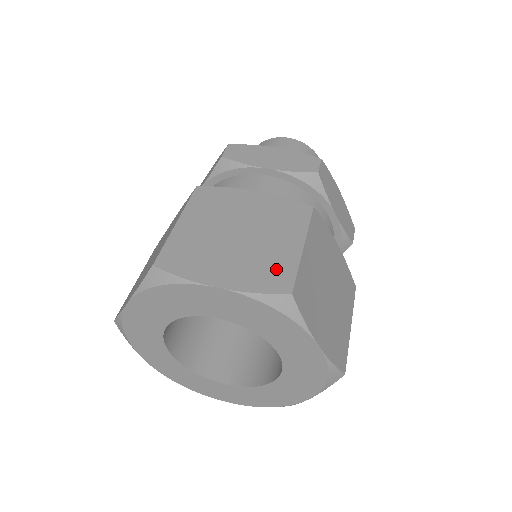
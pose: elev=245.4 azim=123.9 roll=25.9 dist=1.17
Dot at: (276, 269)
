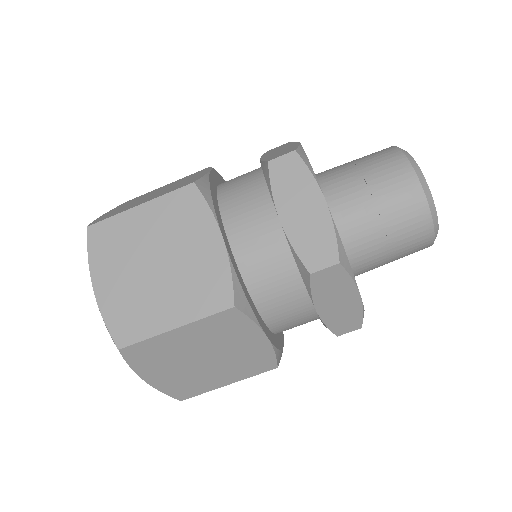
Dot at: (193, 388)
